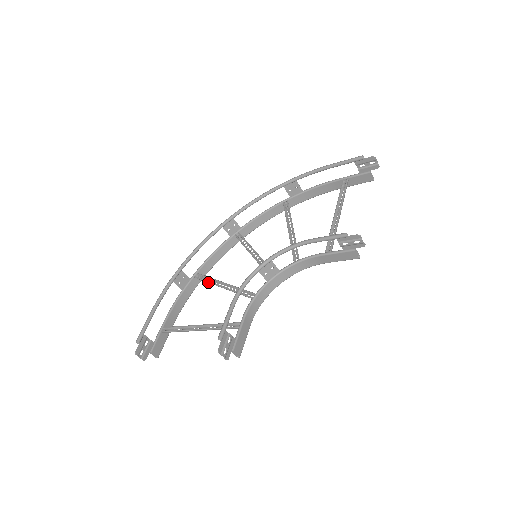
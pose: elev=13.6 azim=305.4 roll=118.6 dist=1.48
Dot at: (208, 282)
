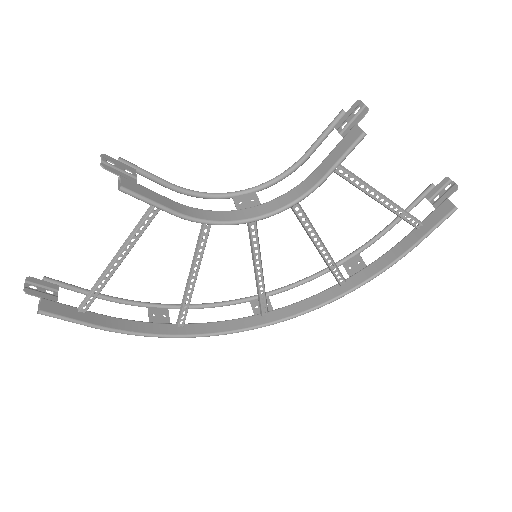
Dot at: (183, 297)
